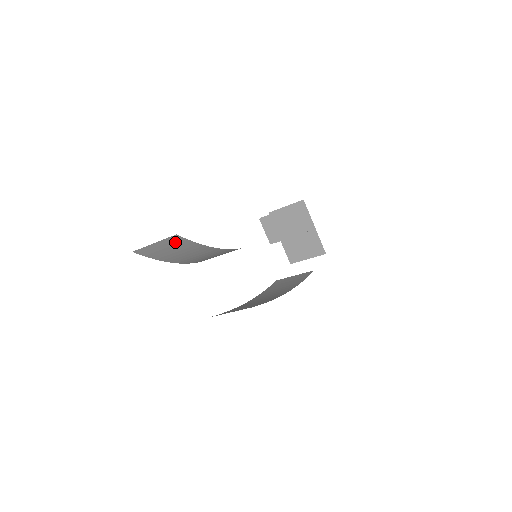
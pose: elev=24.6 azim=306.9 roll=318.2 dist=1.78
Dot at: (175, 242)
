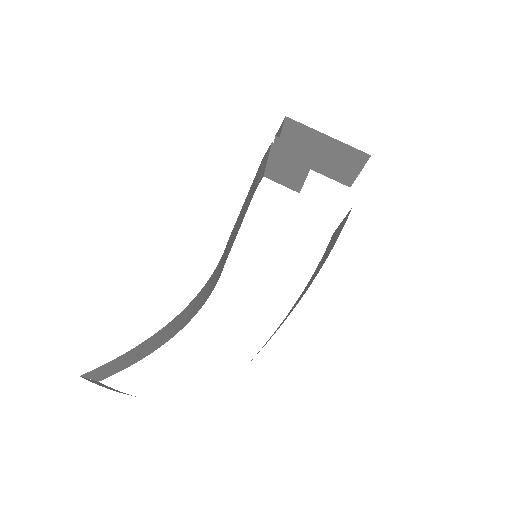
Dot at: (99, 370)
